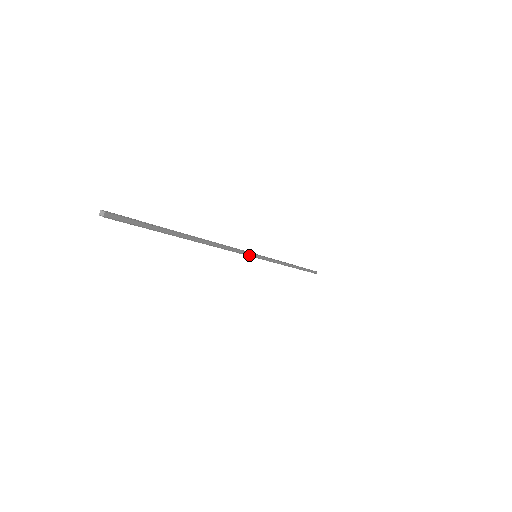
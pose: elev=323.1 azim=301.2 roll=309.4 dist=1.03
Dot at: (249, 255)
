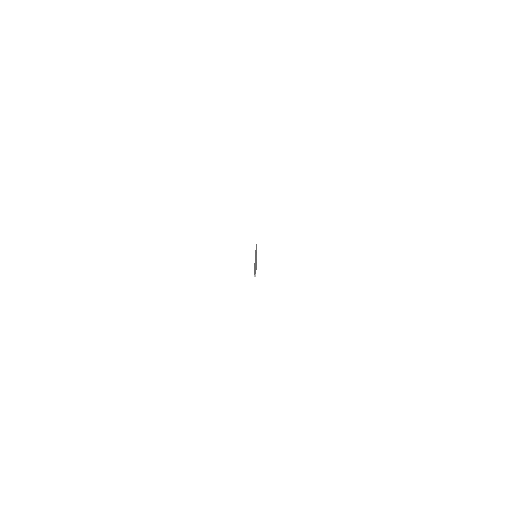
Dot at: occluded
